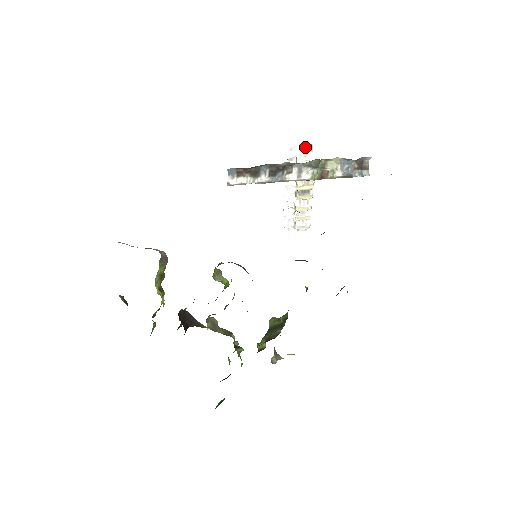
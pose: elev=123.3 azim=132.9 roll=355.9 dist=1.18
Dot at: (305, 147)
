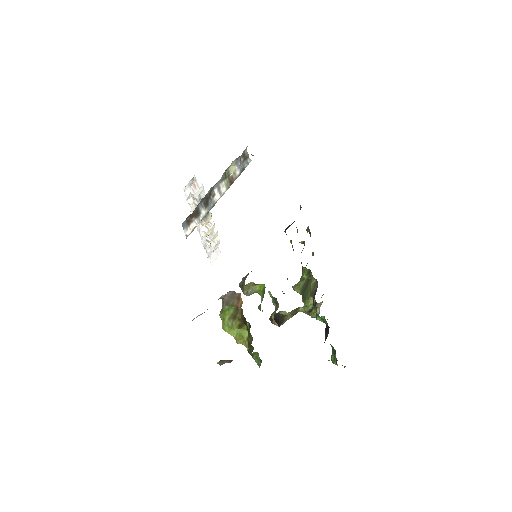
Dot at: (191, 181)
